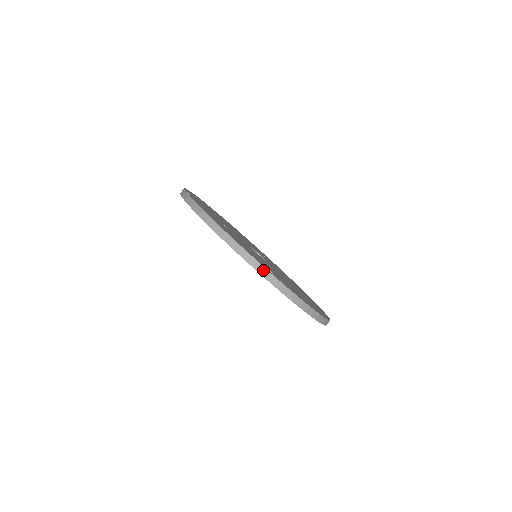
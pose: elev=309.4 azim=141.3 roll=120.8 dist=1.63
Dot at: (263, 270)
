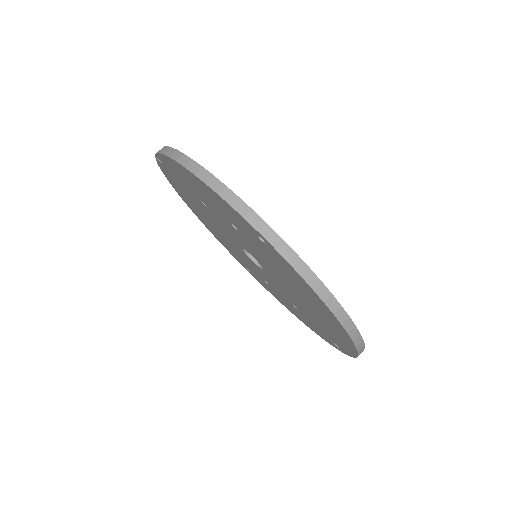
Dot at: (257, 220)
